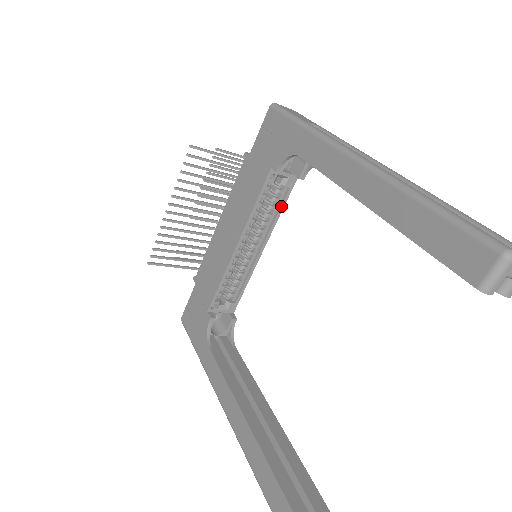
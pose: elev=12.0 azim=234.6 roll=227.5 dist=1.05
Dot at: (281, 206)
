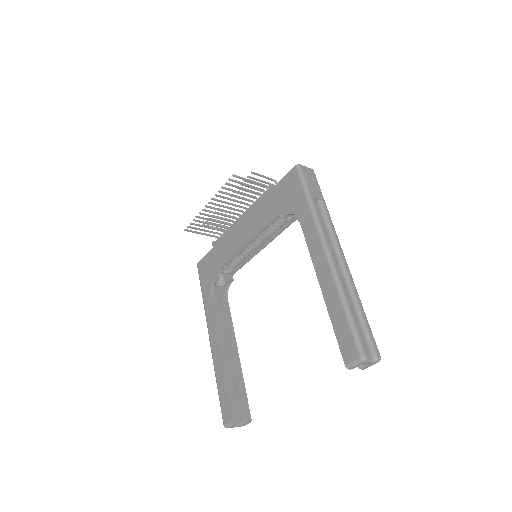
Dot at: (282, 230)
